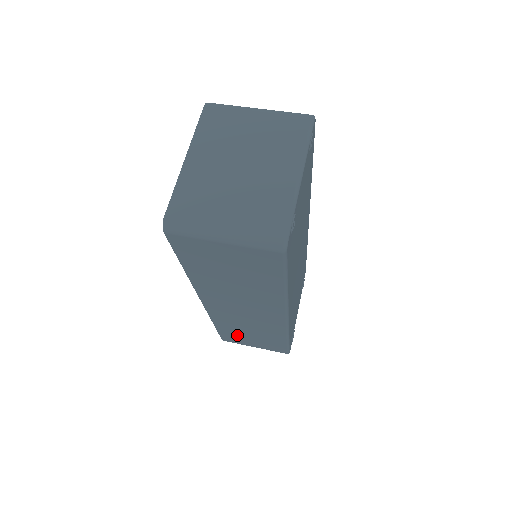
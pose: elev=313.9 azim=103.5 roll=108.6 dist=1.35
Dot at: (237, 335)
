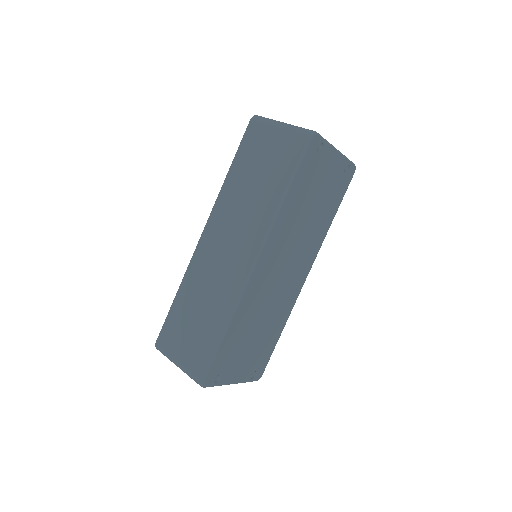
Dot at: (182, 321)
